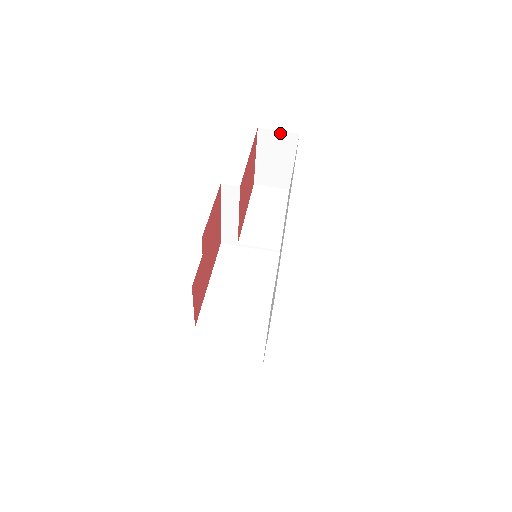
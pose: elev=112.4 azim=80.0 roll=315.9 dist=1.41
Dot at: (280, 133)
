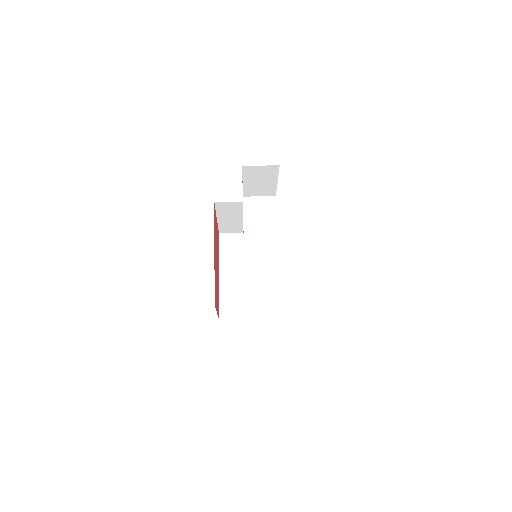
Dot at: (262, 167)
